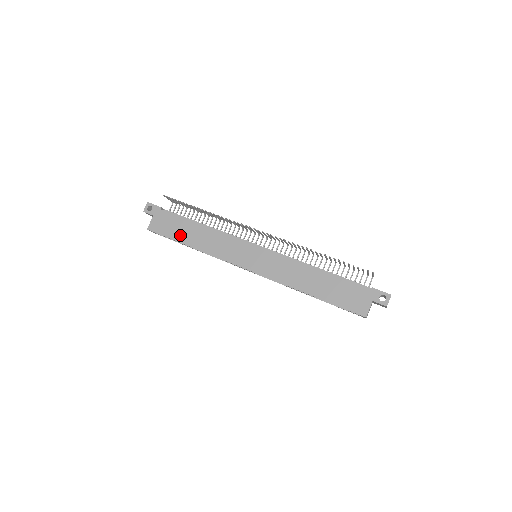
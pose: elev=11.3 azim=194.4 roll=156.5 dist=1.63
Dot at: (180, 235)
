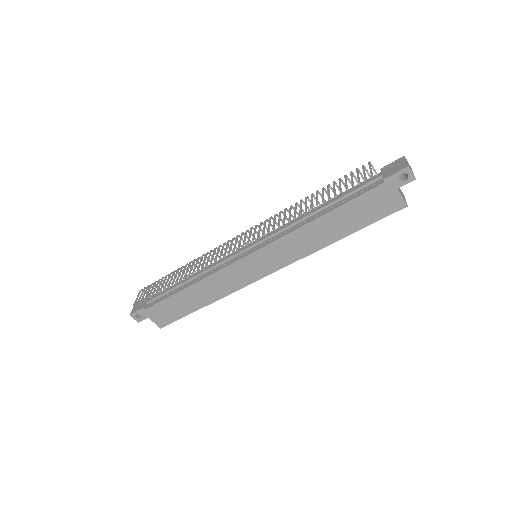
Dot at: (186, 308)
